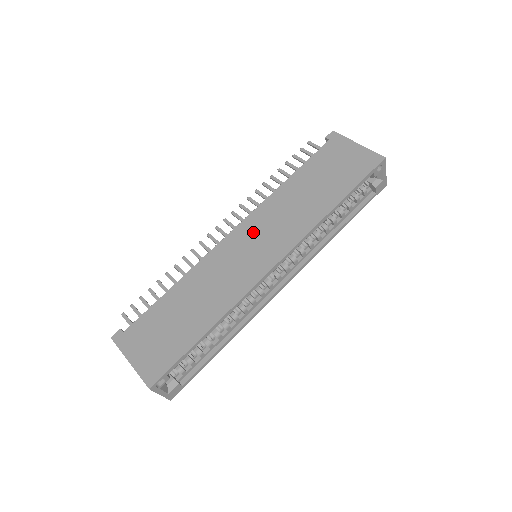
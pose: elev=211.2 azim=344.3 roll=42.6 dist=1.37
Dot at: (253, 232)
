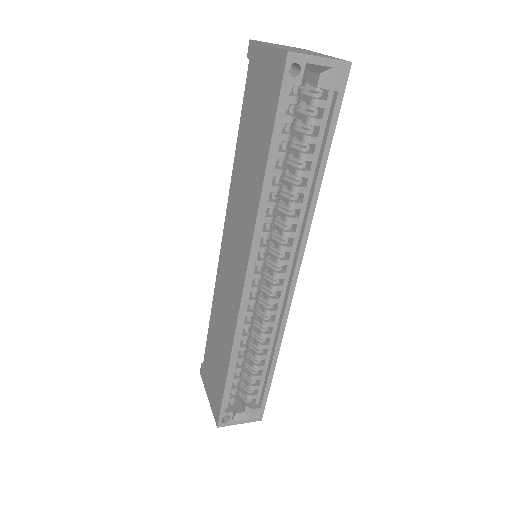
Dot at: (230, 238)
